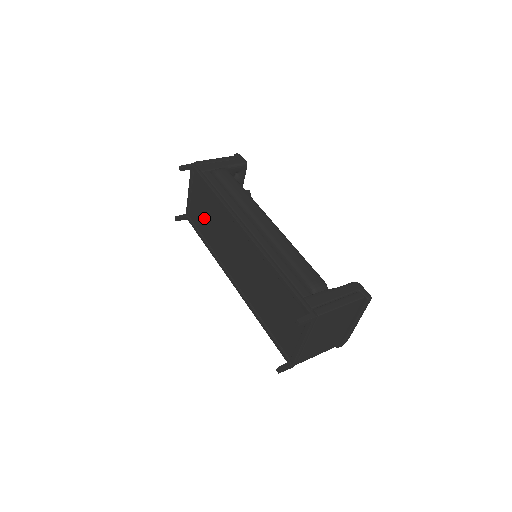
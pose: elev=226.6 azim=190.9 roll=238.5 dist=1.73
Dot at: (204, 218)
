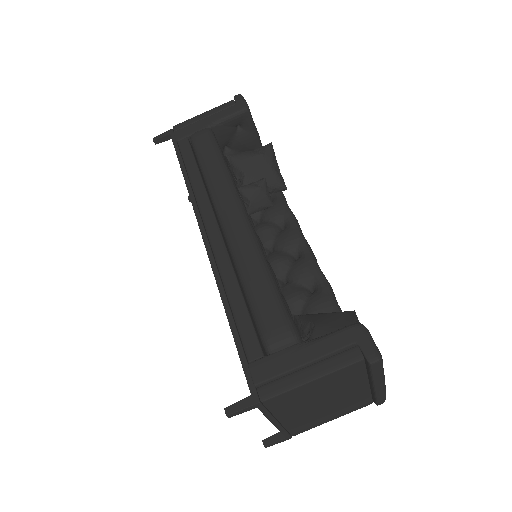
Dot at: occluded
